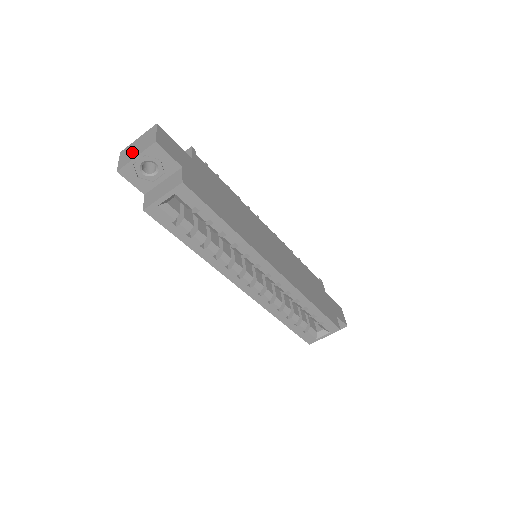
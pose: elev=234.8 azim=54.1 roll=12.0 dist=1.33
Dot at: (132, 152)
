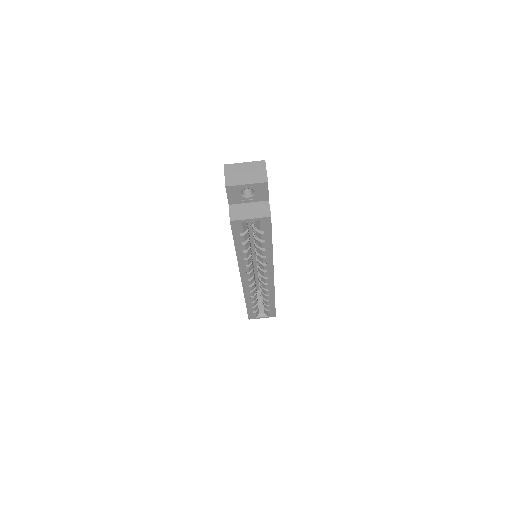
Dot at: (241, 175)
